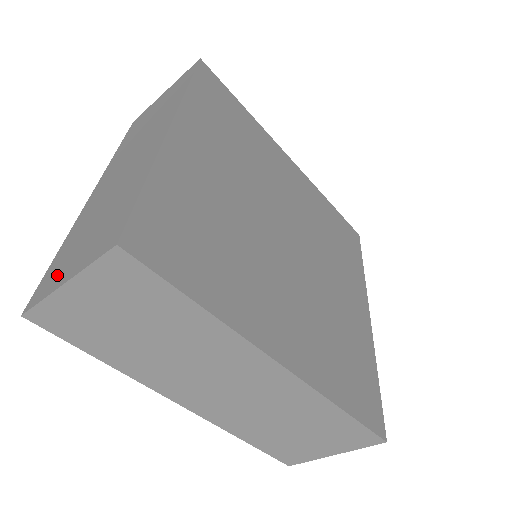
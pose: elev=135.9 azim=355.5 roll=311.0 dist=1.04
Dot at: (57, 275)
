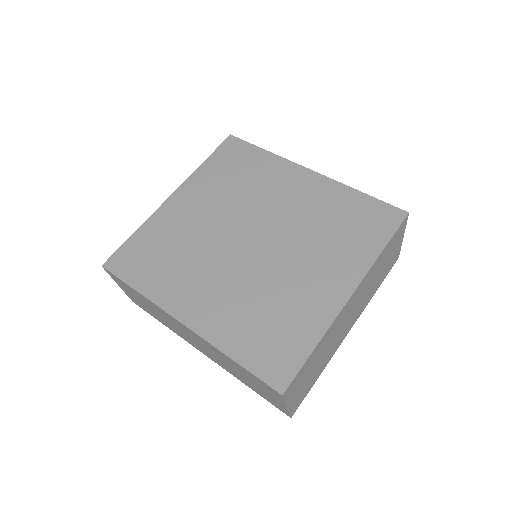
Dot at: occluded
